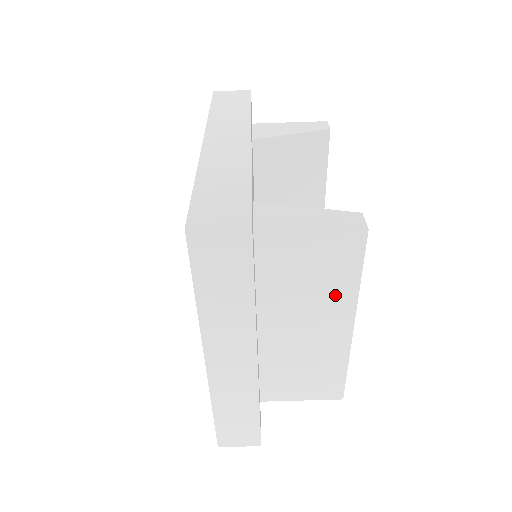
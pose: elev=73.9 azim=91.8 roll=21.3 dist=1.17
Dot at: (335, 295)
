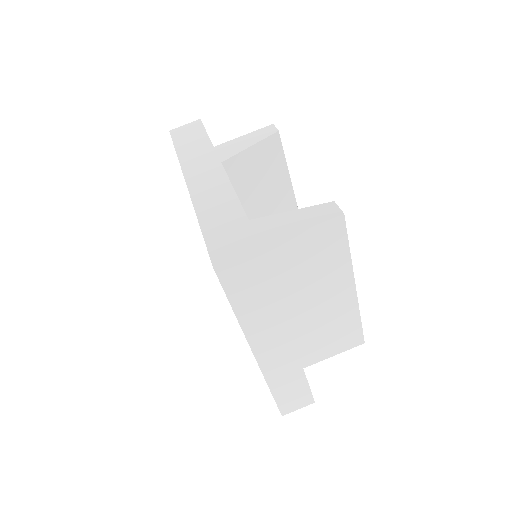
Dot at: (334, 269)
